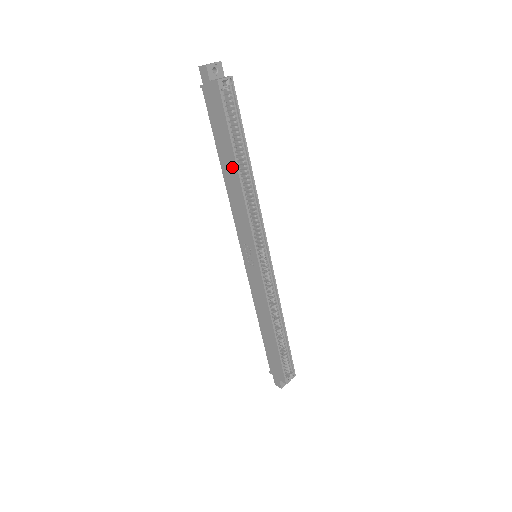
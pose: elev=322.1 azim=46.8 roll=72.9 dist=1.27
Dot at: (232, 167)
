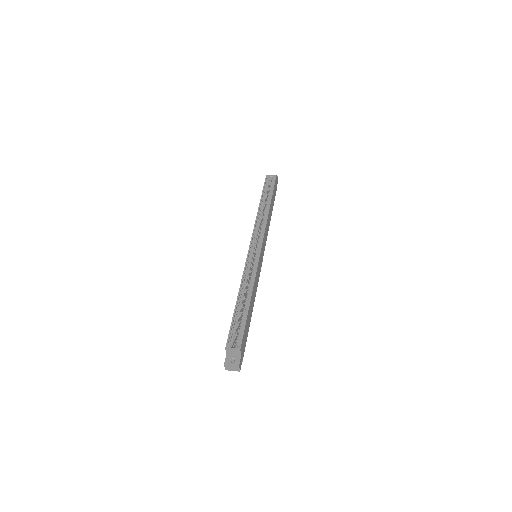
Dot at: occluded
